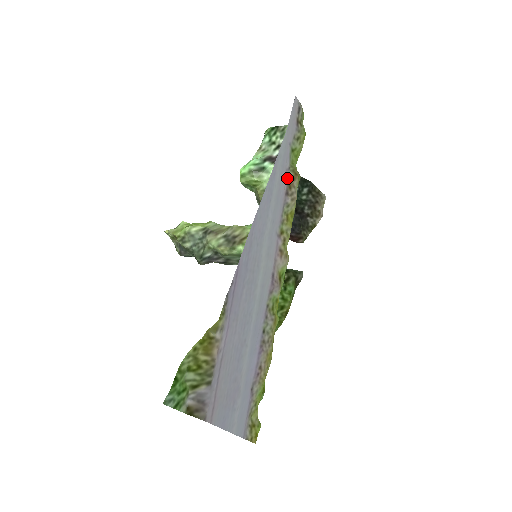
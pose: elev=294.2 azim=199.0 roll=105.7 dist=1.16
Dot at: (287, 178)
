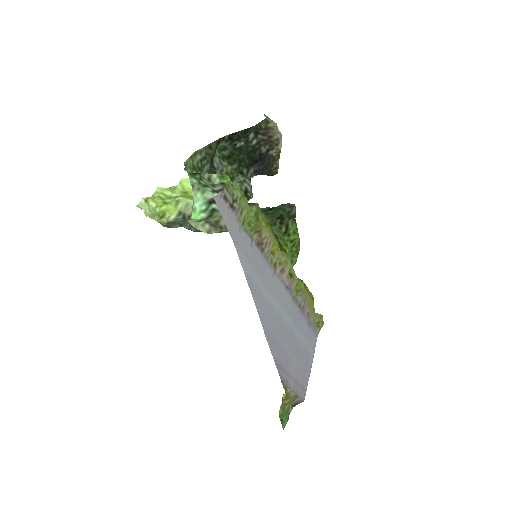
Dot at: (255, 245)
